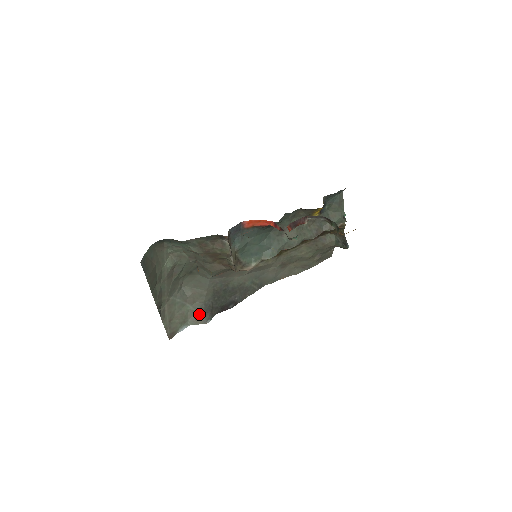
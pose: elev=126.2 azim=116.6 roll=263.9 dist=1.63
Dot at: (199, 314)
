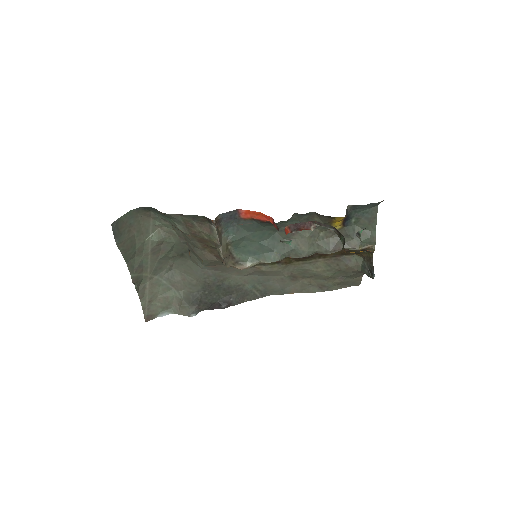
Dot at: (184, 304)
